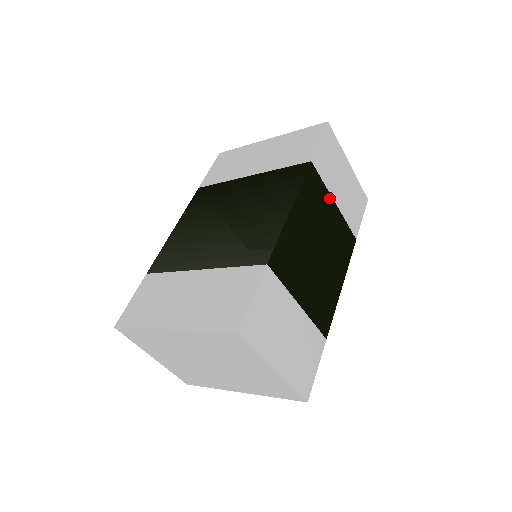
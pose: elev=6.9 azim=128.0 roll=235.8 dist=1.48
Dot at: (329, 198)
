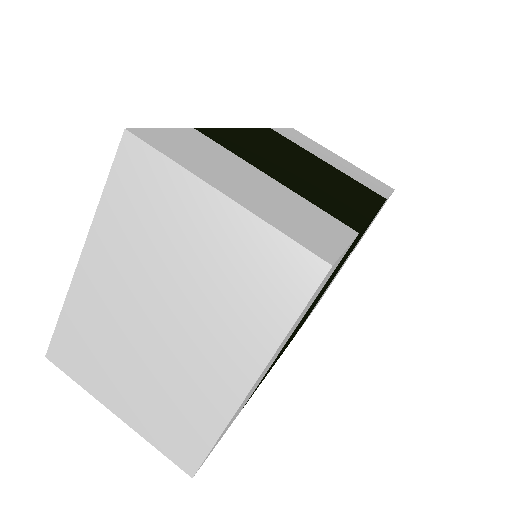
Dot at: (312, 155)
